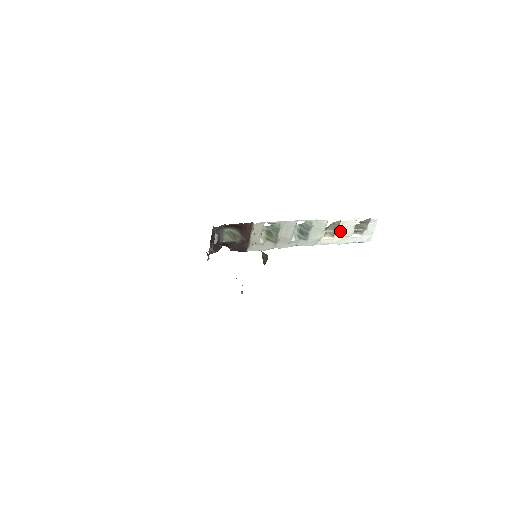
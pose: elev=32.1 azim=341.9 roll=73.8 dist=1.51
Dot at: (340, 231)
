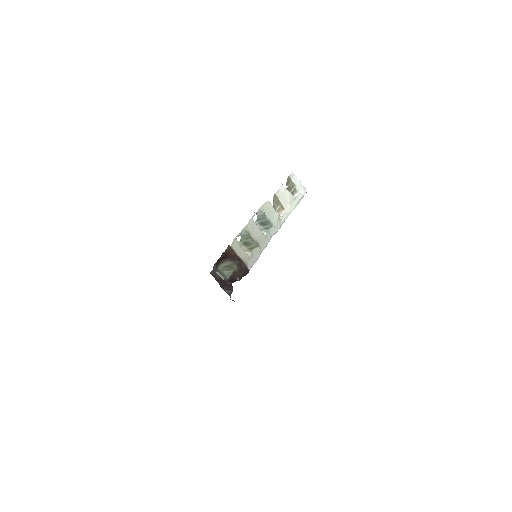
Dot at: (283, 201)
